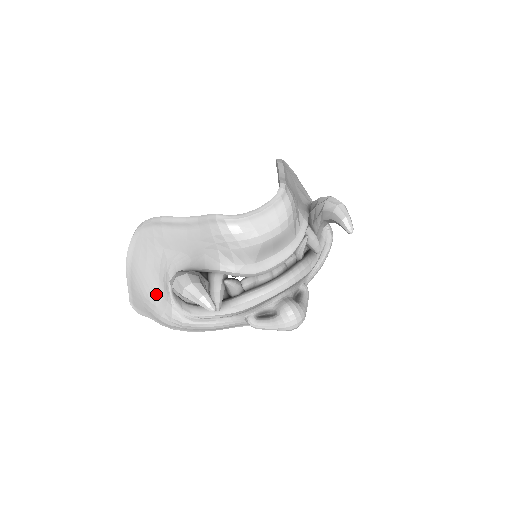
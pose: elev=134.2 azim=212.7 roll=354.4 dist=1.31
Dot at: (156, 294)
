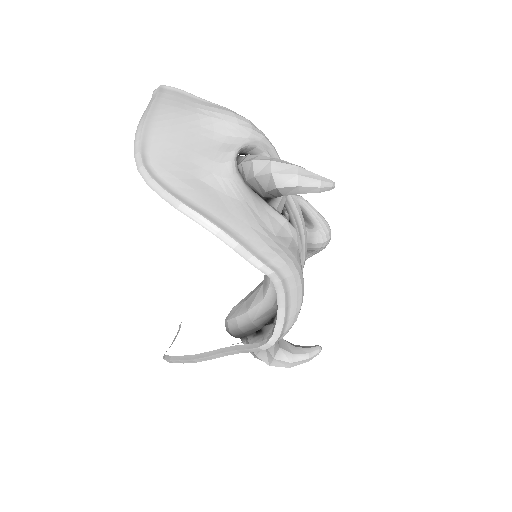
Dot at: occluded
